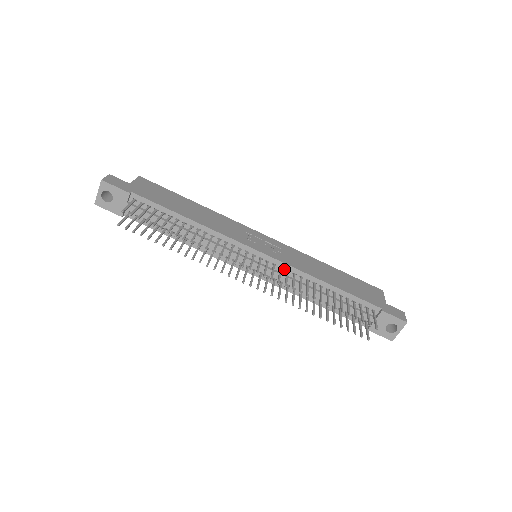
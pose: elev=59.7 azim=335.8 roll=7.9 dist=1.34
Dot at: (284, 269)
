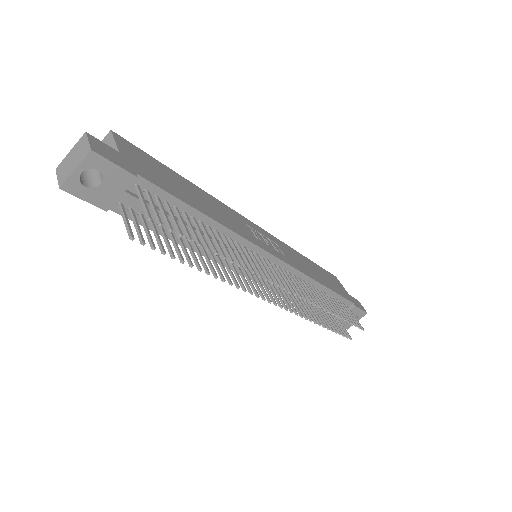
Dot at: (291, 274)
